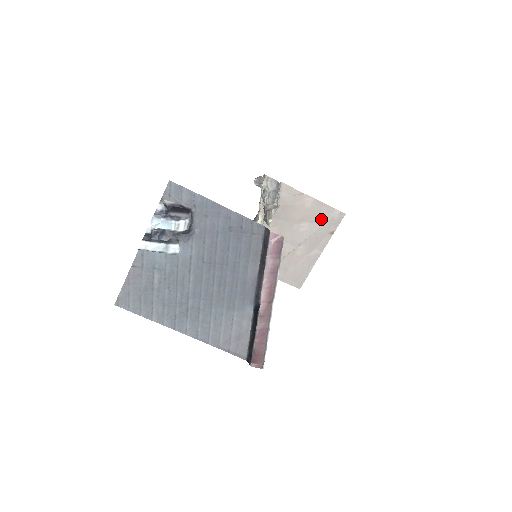
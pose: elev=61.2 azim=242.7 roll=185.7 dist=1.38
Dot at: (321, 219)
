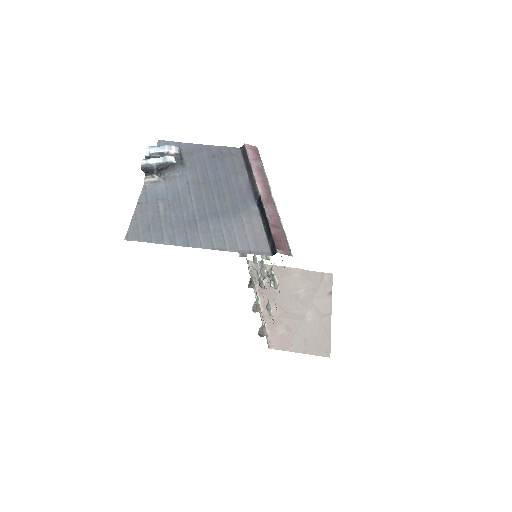
Dot at: (314, 284)
